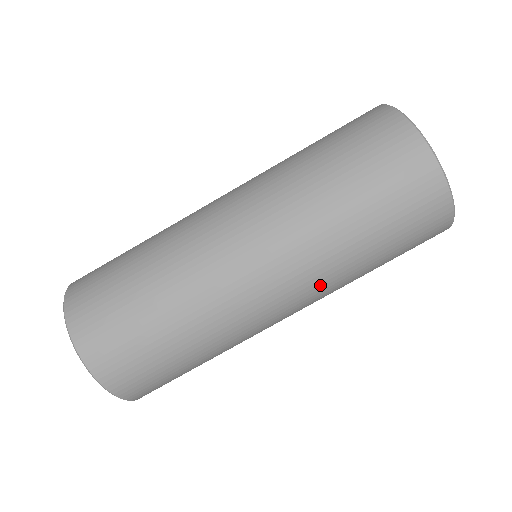
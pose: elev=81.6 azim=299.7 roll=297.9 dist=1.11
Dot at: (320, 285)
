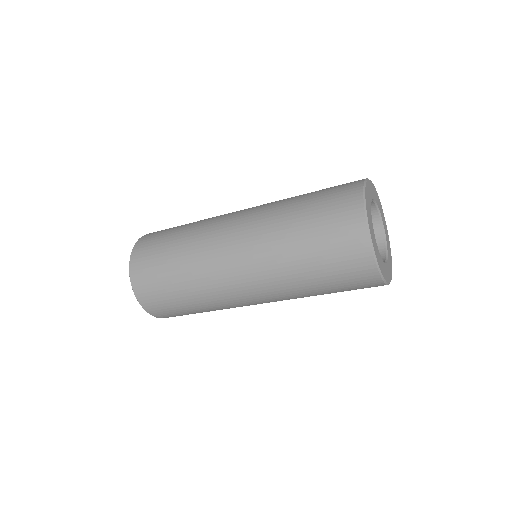
Dot at: occluded
